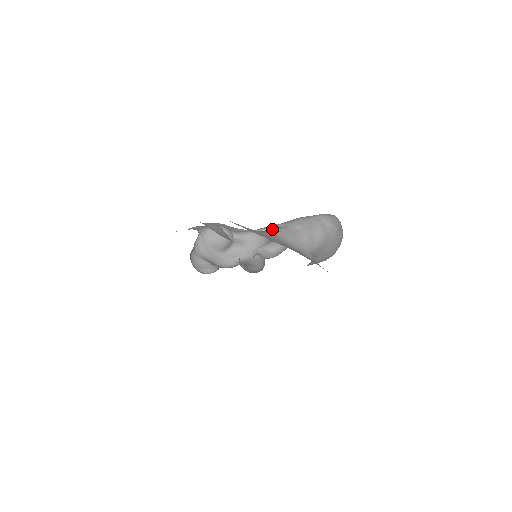
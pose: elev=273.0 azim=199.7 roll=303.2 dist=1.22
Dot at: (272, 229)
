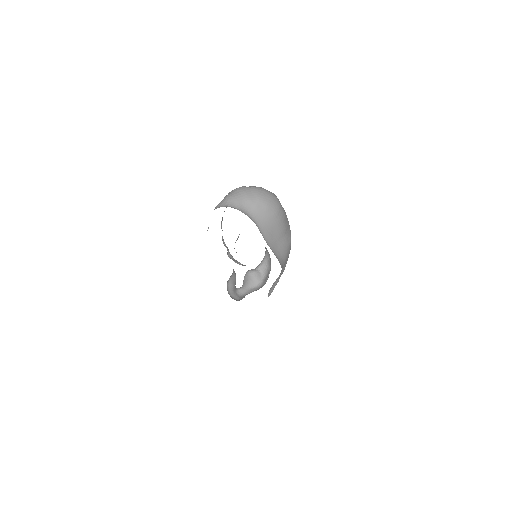
Dot at: occluded
